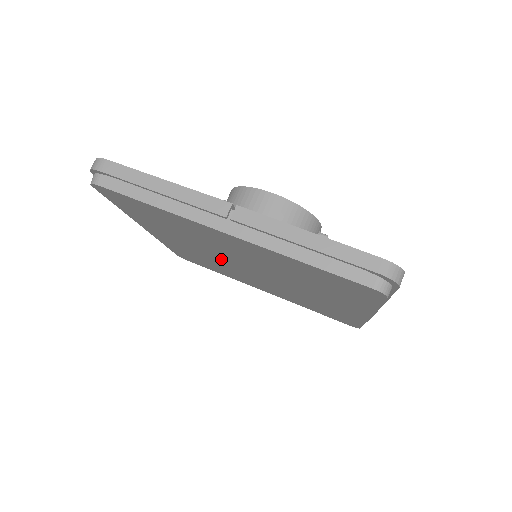
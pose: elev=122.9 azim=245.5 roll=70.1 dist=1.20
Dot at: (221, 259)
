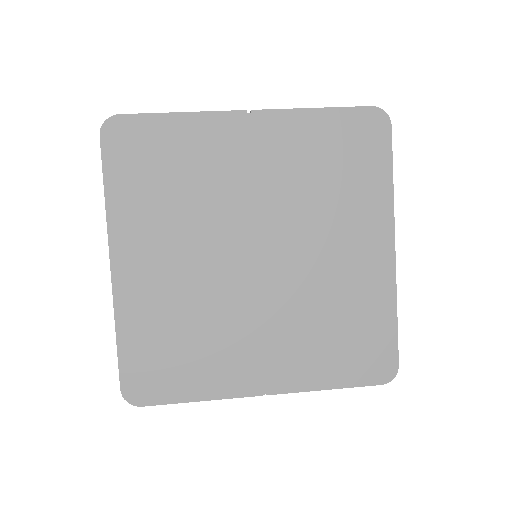
Dot at: (220, 263)
